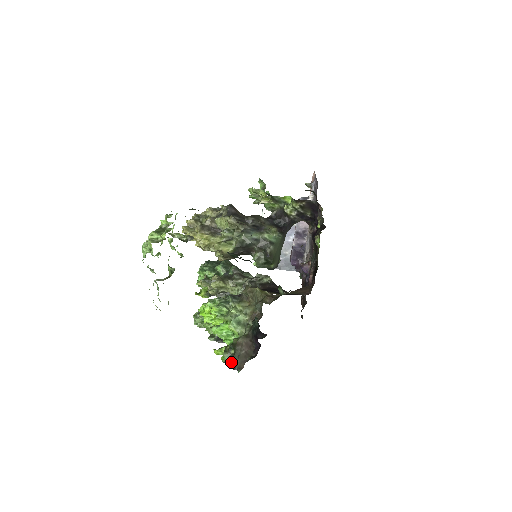
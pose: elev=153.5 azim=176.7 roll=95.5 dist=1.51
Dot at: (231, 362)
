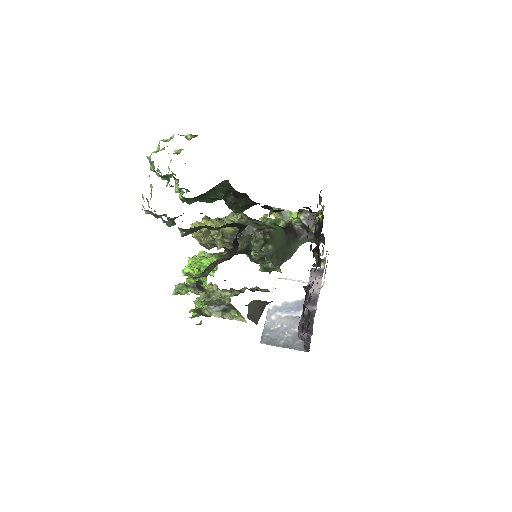
Dot at: occluded
